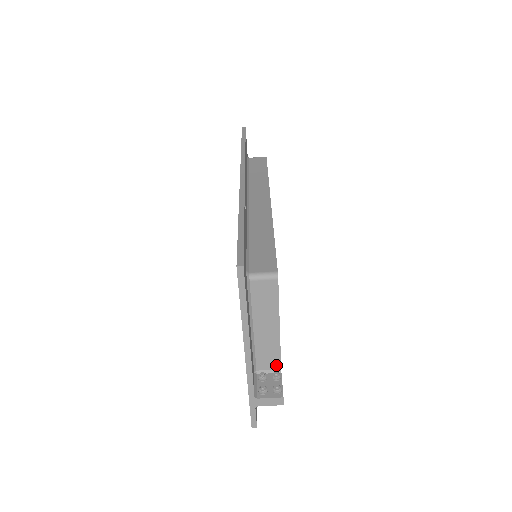
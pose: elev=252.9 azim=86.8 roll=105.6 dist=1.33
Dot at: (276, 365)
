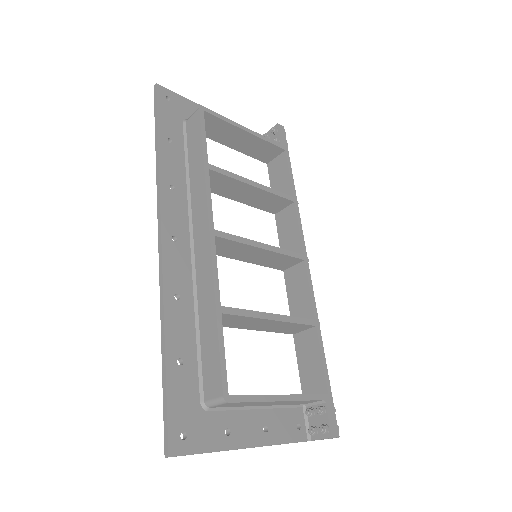
Dot at: (315, 401)
